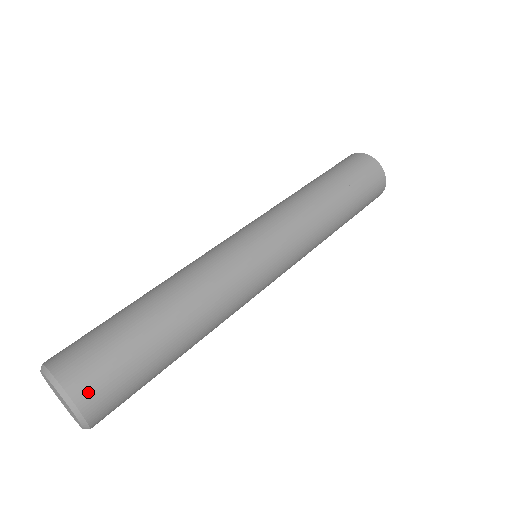
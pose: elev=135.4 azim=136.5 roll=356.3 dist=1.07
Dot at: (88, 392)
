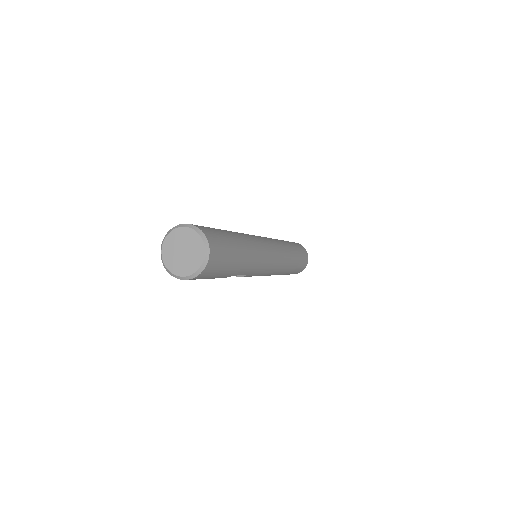
Dot at: (213, 243)
